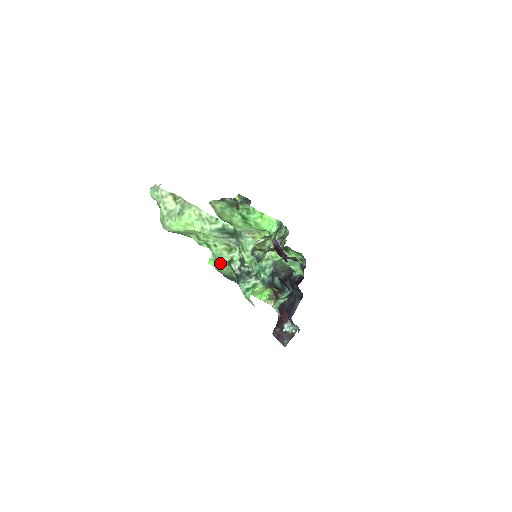
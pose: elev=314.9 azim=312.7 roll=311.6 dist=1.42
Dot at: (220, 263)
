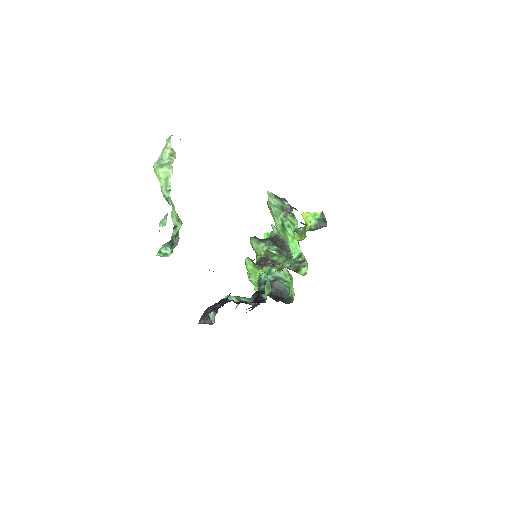
Dot at: (256, 239)
